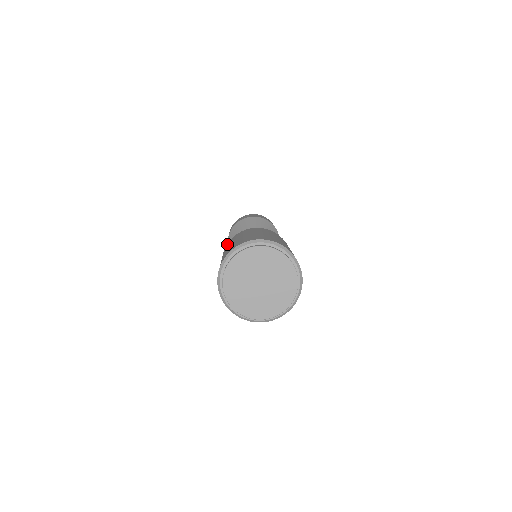
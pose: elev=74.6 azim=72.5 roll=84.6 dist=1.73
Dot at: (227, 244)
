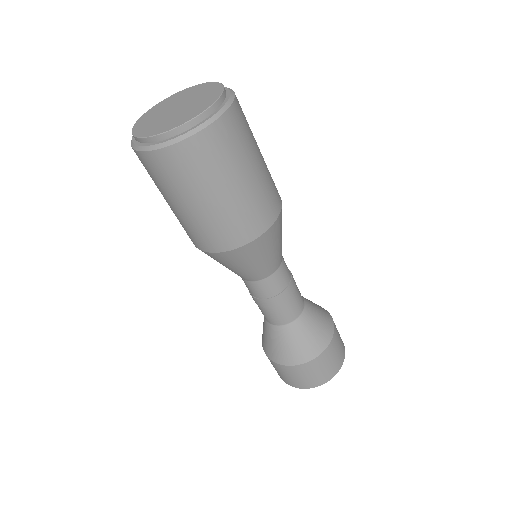
Dot at: occluded
